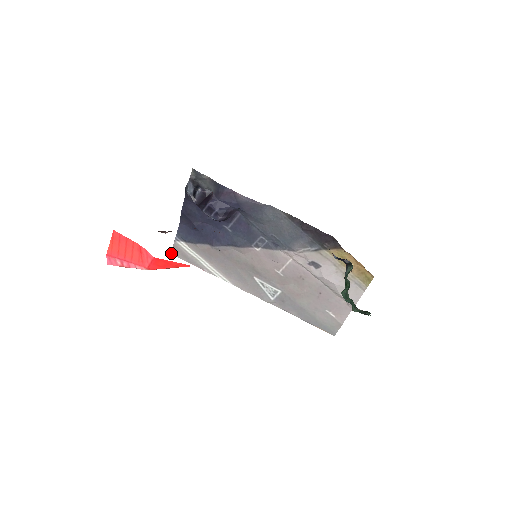
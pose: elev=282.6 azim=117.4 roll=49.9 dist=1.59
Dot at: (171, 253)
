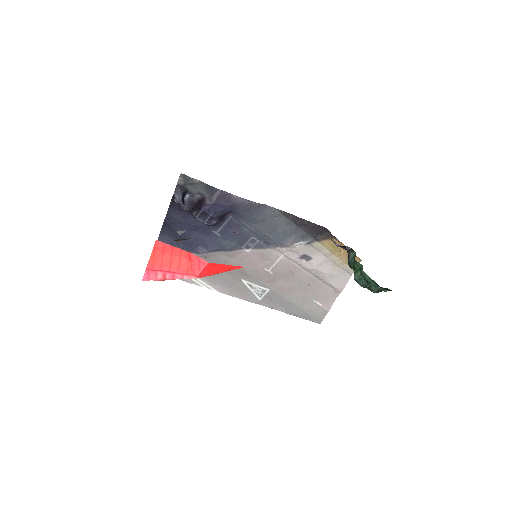
Dot at: occluded
